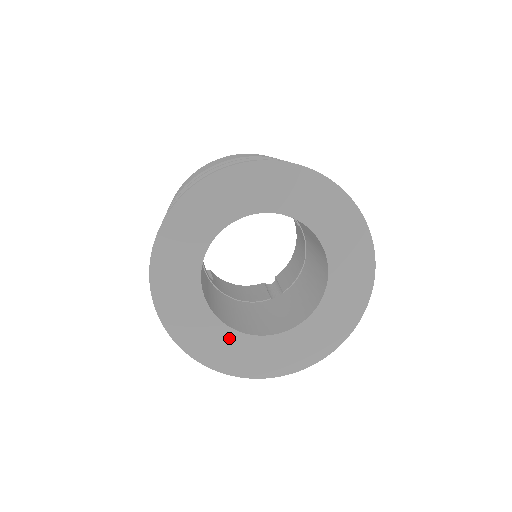
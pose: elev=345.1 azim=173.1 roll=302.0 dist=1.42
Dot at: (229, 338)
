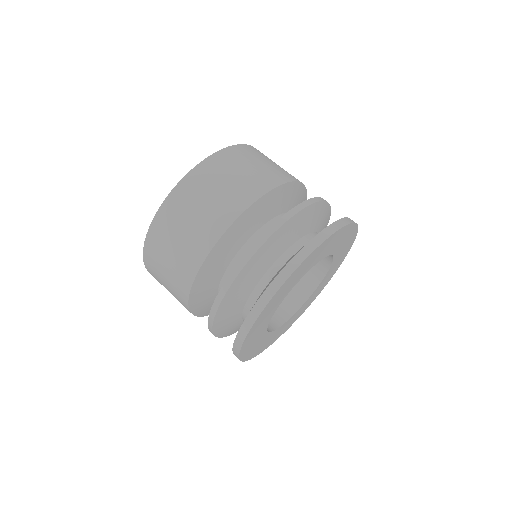
Dot at: (314, 294)
